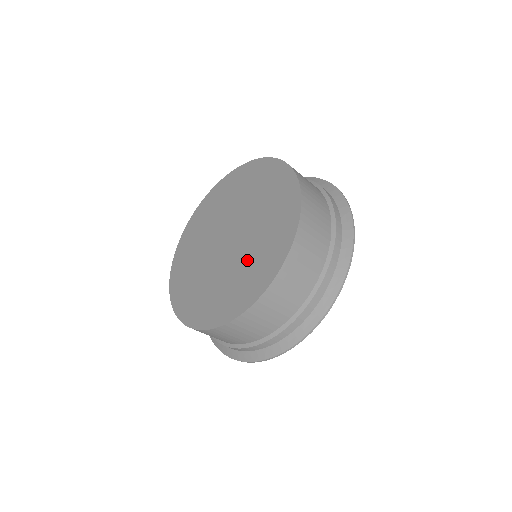
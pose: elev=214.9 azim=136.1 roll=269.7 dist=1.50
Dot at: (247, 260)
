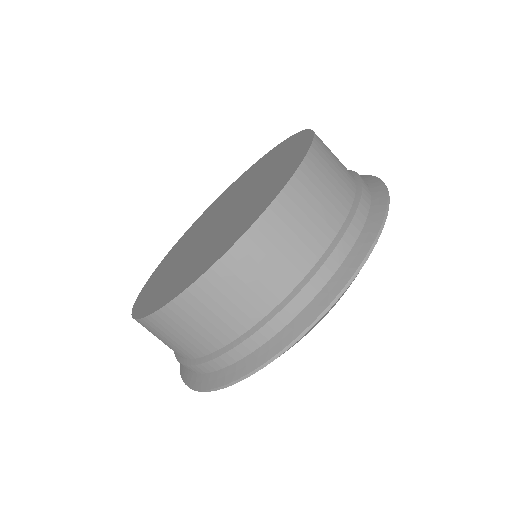
Dot at: (224, 230)
